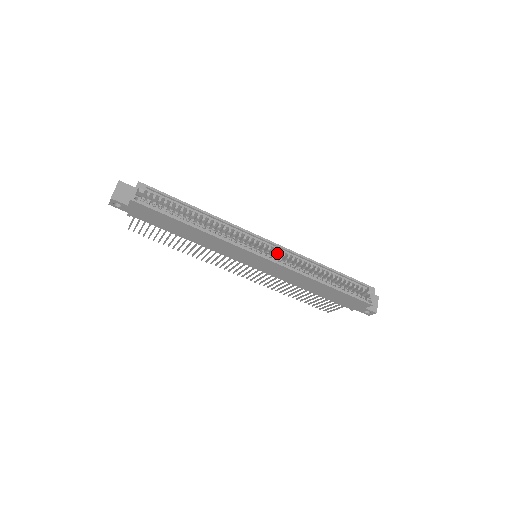
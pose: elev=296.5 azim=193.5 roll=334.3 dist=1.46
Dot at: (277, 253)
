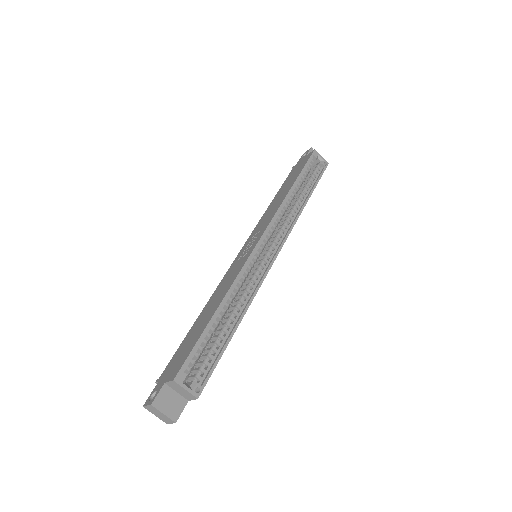
Dot at: (271, 234)
